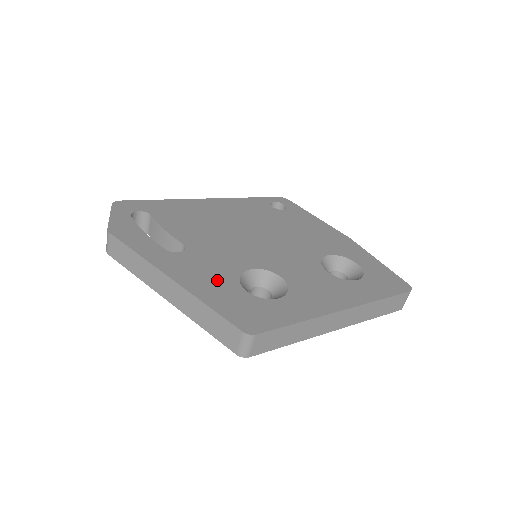
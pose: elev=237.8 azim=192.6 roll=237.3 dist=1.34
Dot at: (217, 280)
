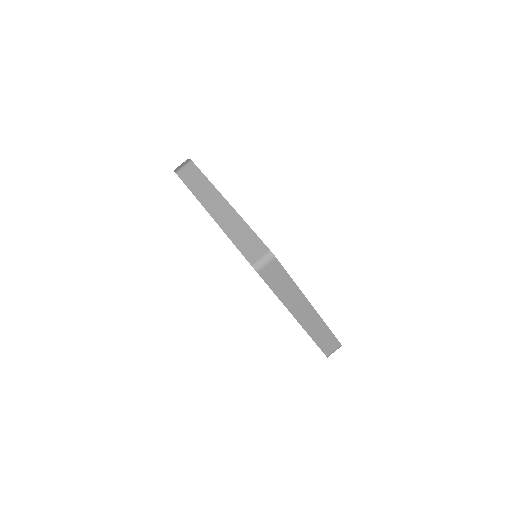
Dot at: occluded
